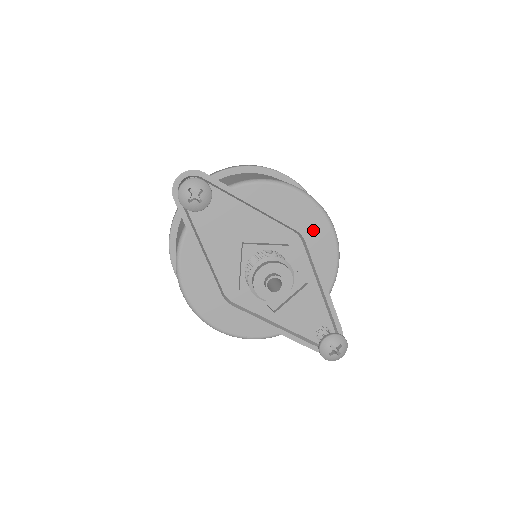
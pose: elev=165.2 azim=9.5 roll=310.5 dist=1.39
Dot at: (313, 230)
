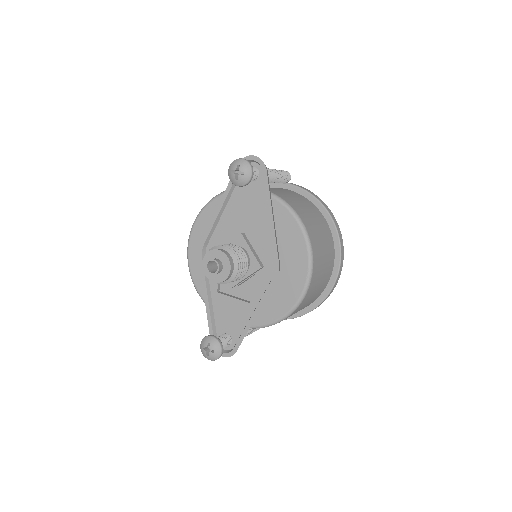
Dot at: (290, 281)
